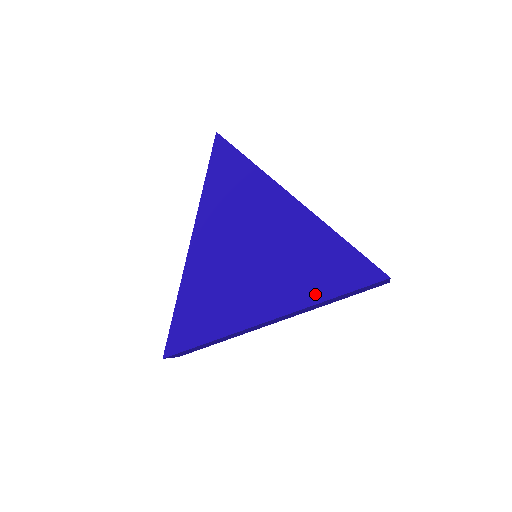
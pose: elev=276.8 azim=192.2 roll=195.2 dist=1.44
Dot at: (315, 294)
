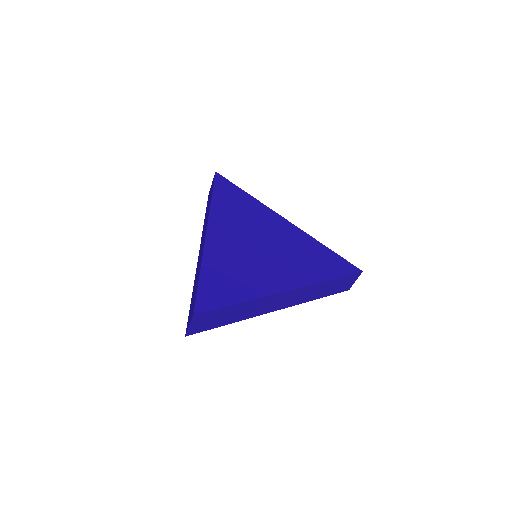
Dot at: (317, 276)
